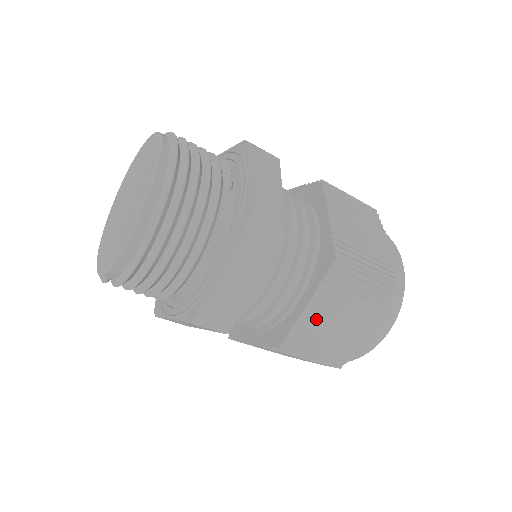
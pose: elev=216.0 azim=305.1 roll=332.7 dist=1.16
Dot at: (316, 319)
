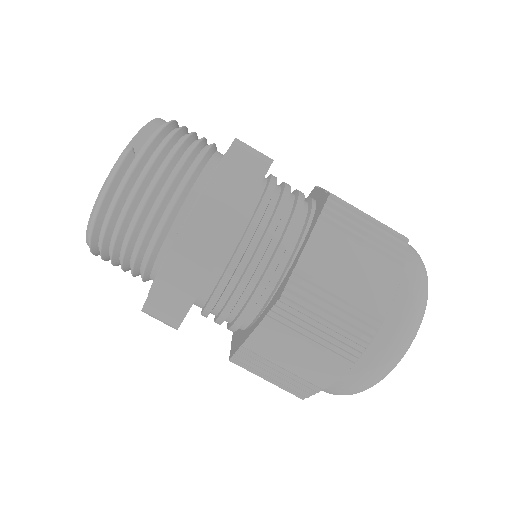
Dot at: occluded
